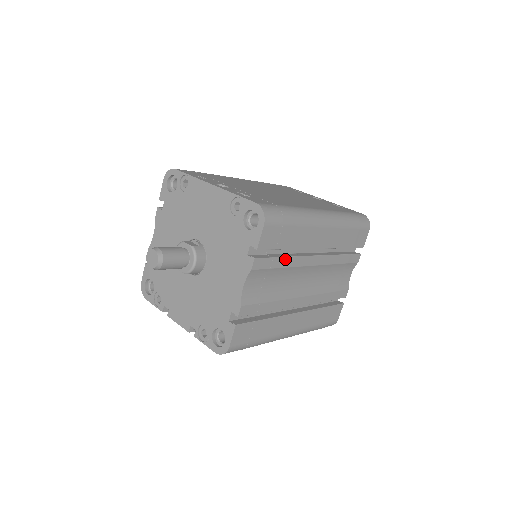
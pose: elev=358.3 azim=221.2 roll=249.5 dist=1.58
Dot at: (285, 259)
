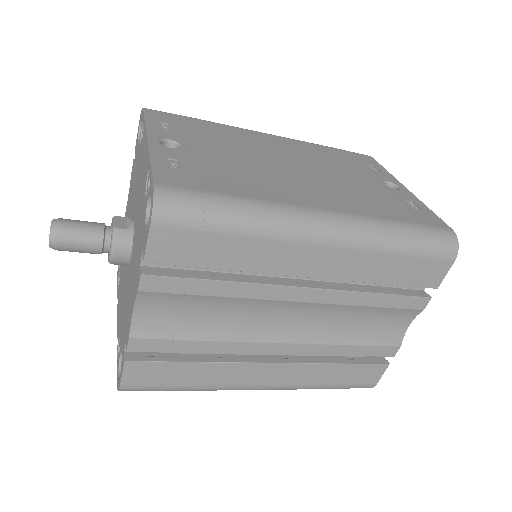
Dot at: (221, 284)
